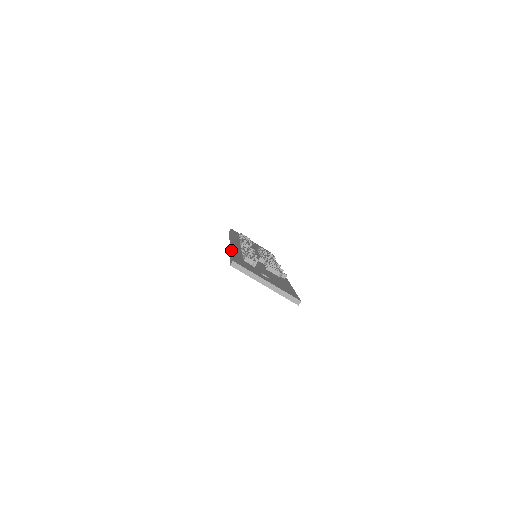
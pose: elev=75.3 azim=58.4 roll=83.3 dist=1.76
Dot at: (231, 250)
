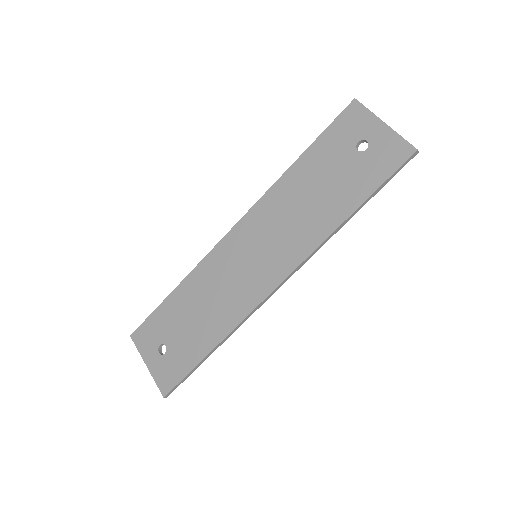
Dot at: (295, 163)
